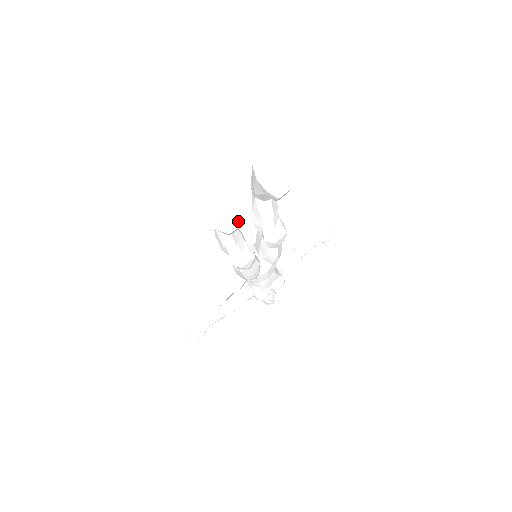
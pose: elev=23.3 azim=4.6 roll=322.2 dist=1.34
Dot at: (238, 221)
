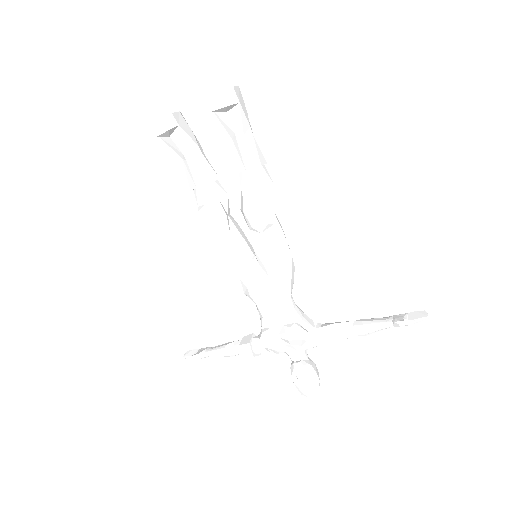
Dot at: (162, 117)
